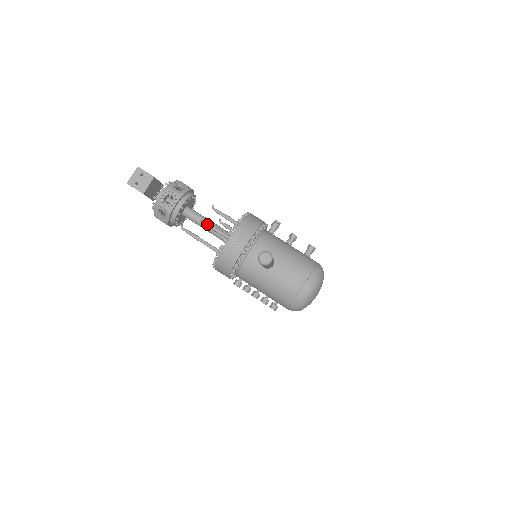
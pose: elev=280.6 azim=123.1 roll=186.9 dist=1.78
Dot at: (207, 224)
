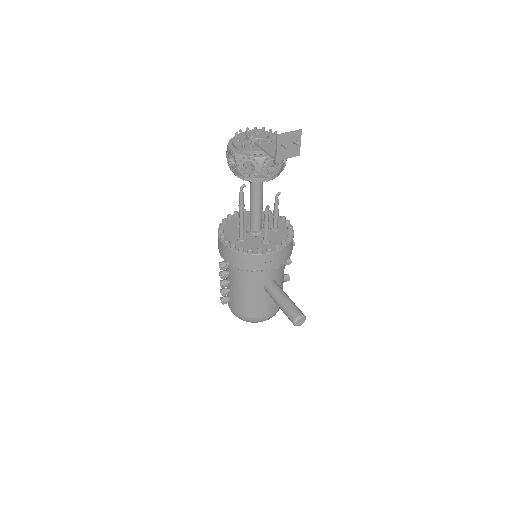
Dot at: (268, 215)
